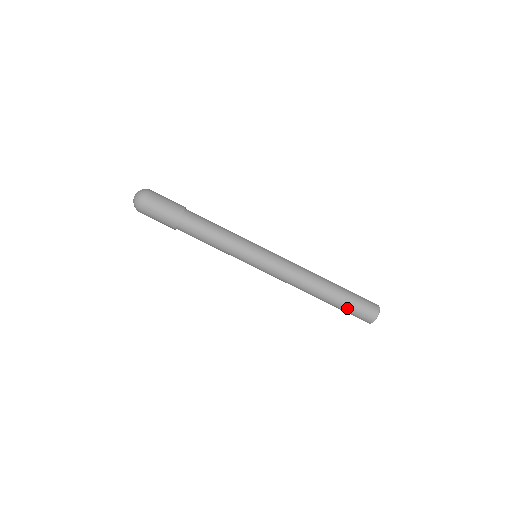
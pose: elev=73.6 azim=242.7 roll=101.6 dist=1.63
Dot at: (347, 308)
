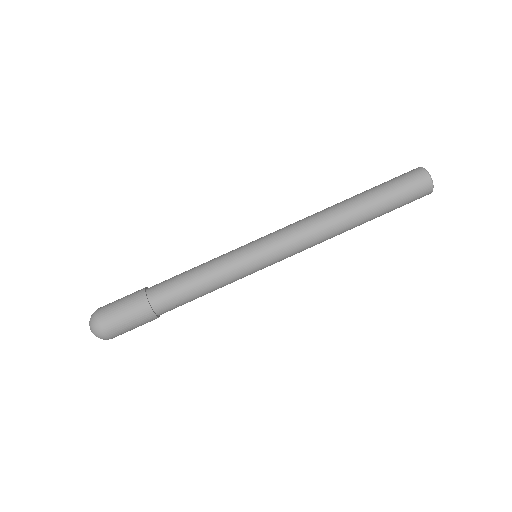
Dot at: (390, 195)
